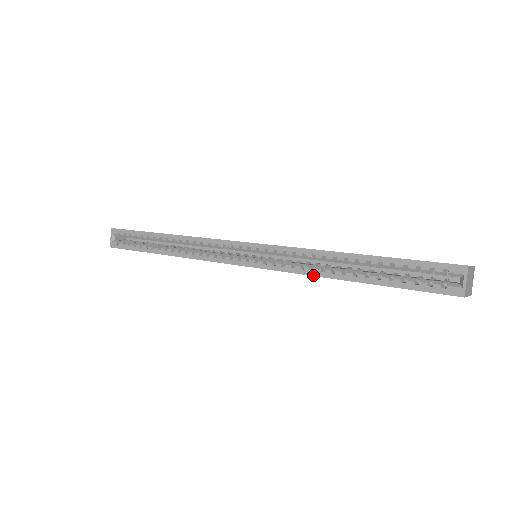
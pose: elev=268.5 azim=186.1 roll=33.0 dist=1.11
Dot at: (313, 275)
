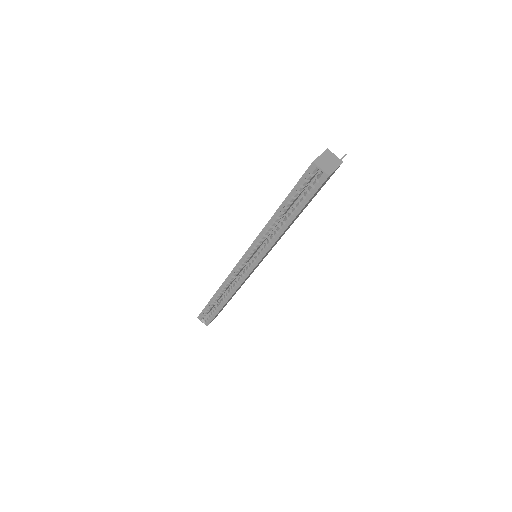
Dot at: (277, 239)
